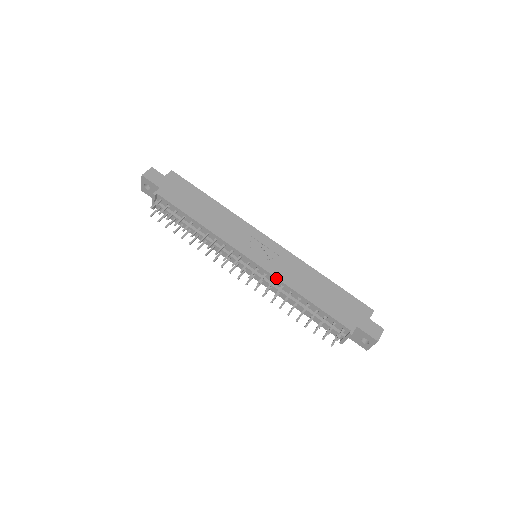
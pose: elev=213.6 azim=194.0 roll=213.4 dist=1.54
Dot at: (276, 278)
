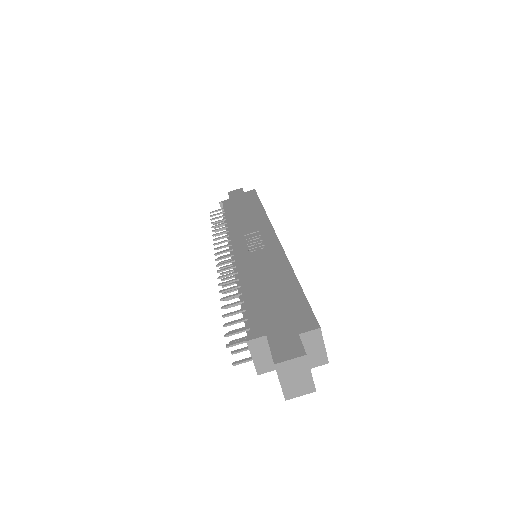
Dot at: (236, 267)
